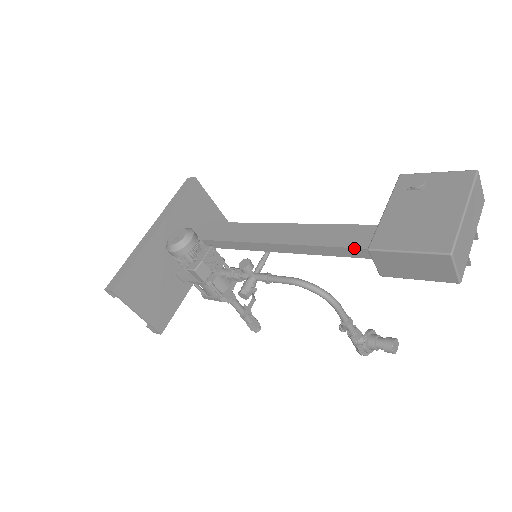
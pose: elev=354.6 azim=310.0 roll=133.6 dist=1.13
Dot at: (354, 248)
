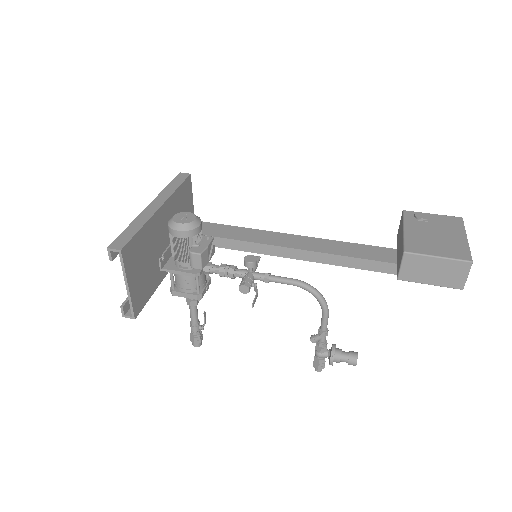
Dot at: (364, 259)
